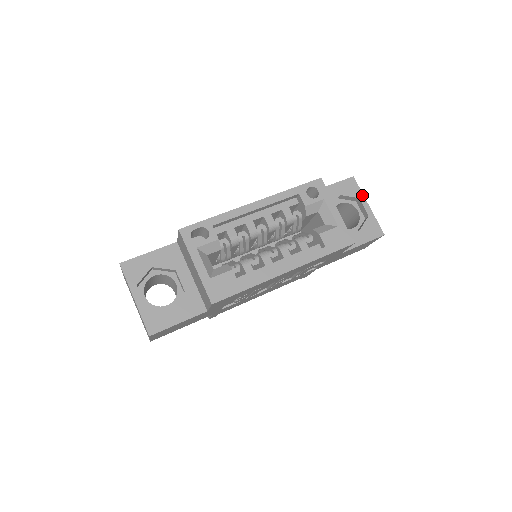
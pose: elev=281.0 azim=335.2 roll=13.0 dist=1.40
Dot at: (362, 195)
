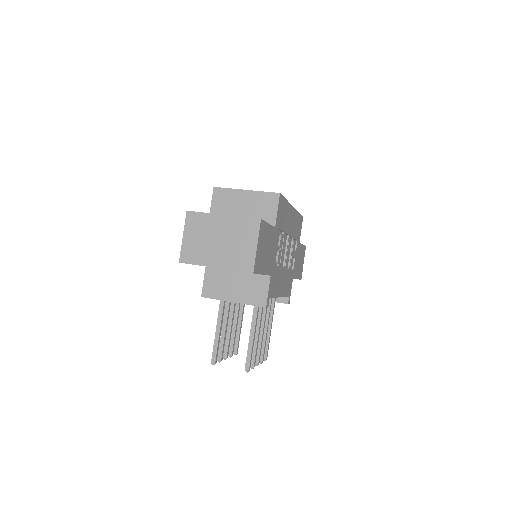
Dot at: occluded
